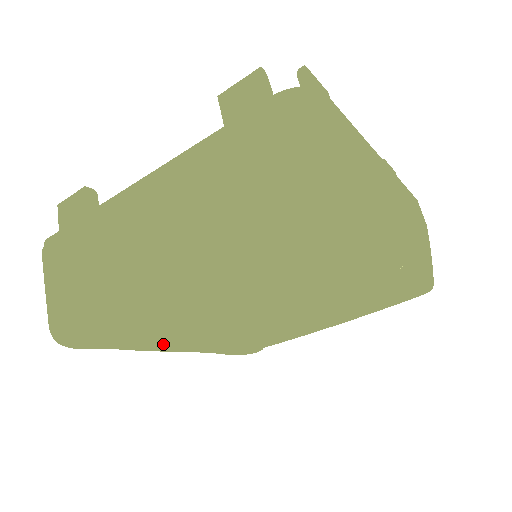
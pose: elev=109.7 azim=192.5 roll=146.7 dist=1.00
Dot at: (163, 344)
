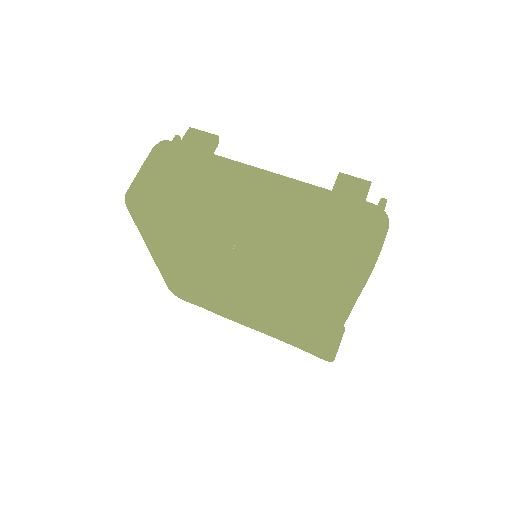
Dot at: (219, 310)
